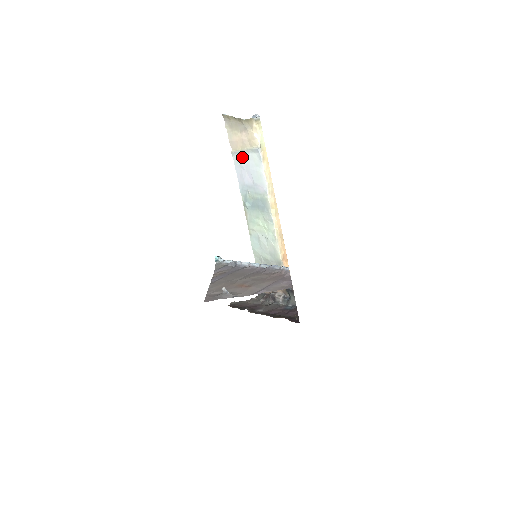
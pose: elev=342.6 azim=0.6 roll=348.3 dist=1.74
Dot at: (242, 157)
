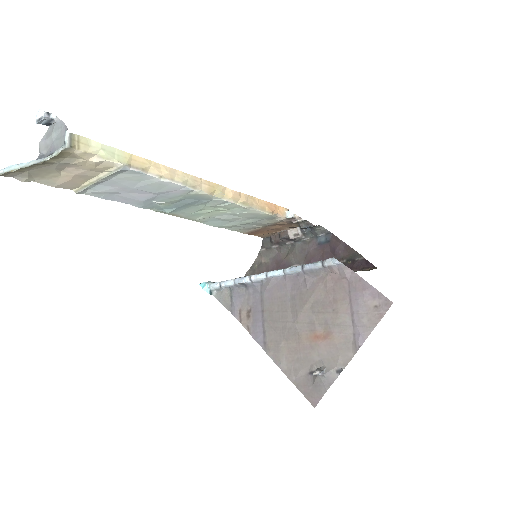
Dot at: (102, 187)
